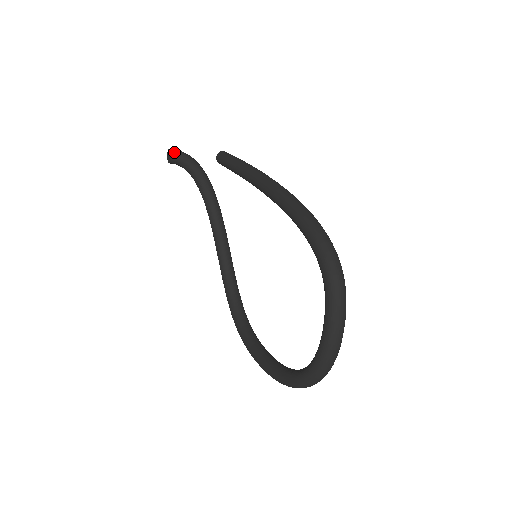
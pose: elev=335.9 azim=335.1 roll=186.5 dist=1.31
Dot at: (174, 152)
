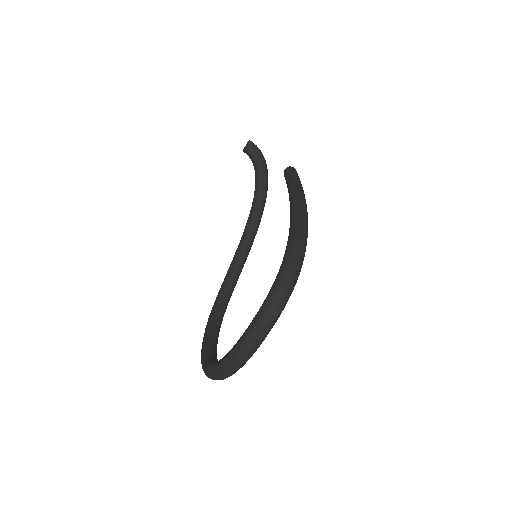
Dot at: (251, 144)
